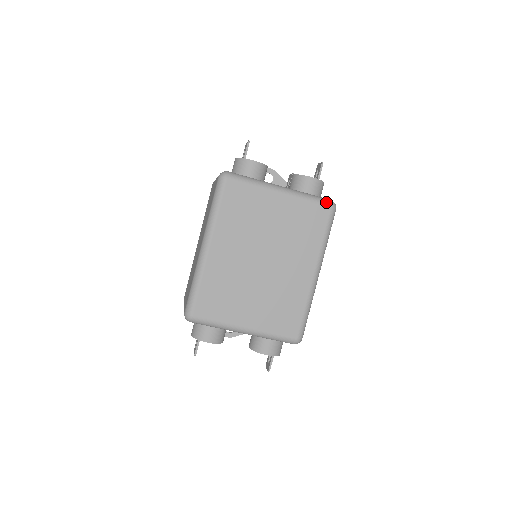
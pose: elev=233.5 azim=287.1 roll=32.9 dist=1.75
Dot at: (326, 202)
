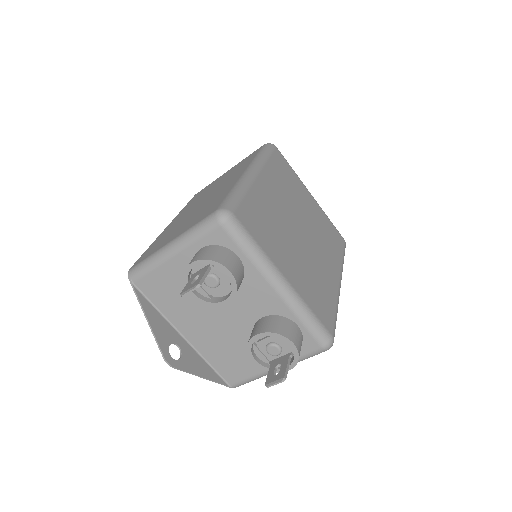
Dot at: (340, 234)
